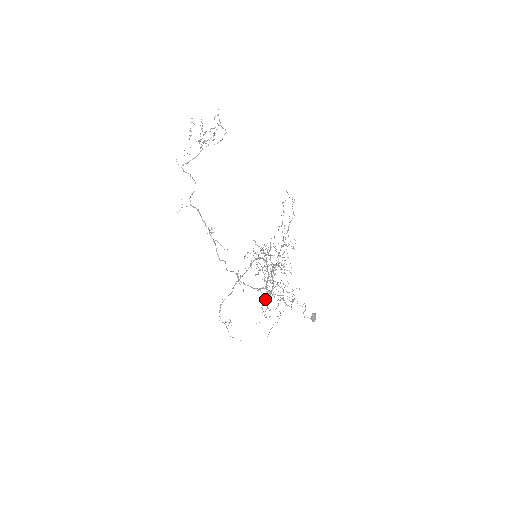
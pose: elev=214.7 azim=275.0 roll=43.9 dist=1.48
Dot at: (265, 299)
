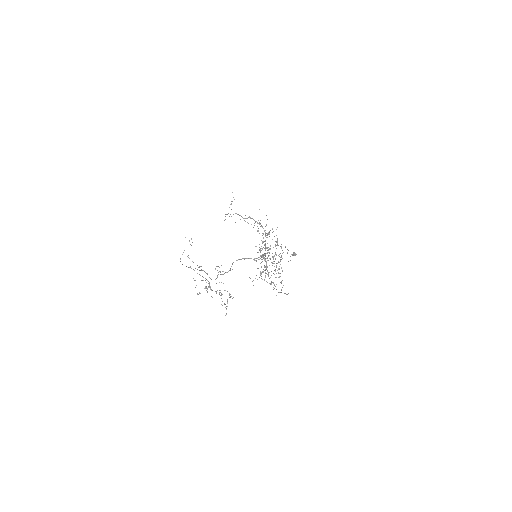
Dot at: occluded
